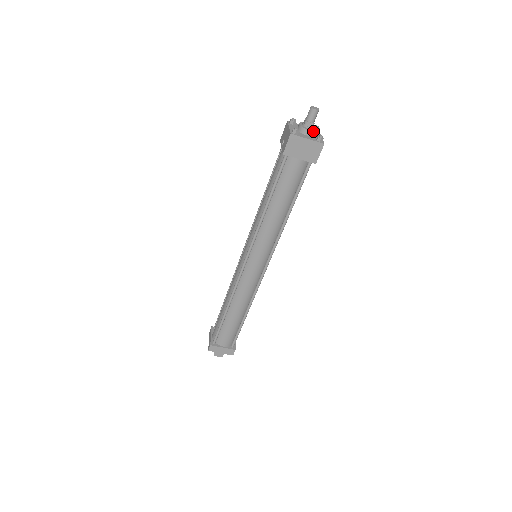
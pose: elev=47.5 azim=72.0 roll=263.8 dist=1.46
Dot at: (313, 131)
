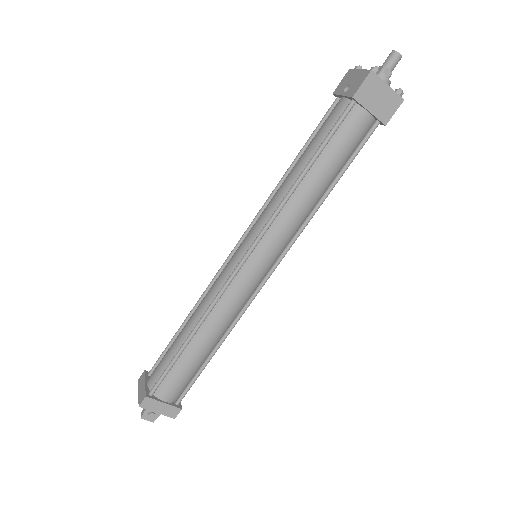
Dot at: (390, 82)
